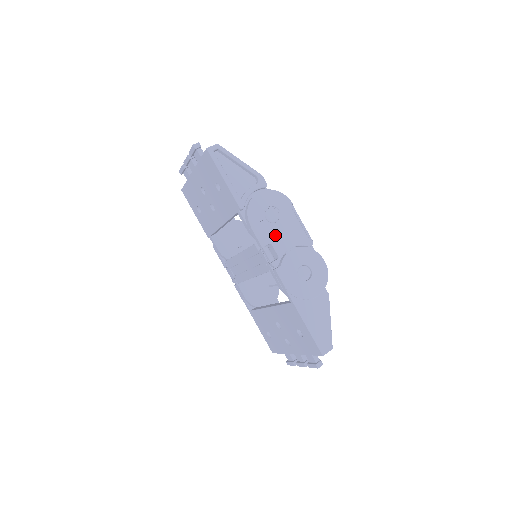
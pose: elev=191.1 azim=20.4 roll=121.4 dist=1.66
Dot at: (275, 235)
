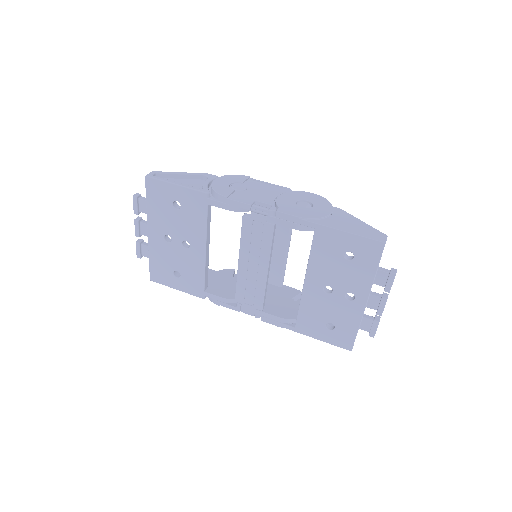
Dot at: (254, 196)
